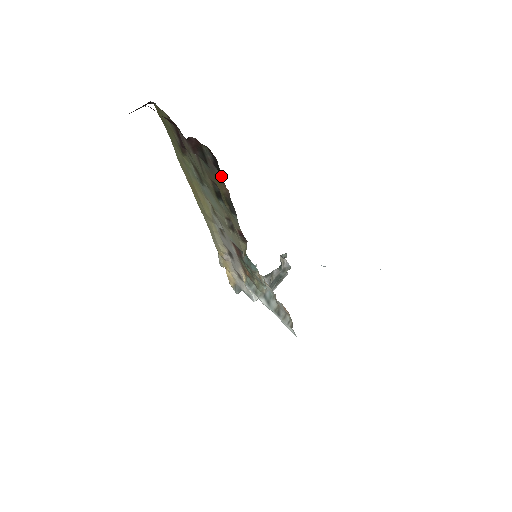
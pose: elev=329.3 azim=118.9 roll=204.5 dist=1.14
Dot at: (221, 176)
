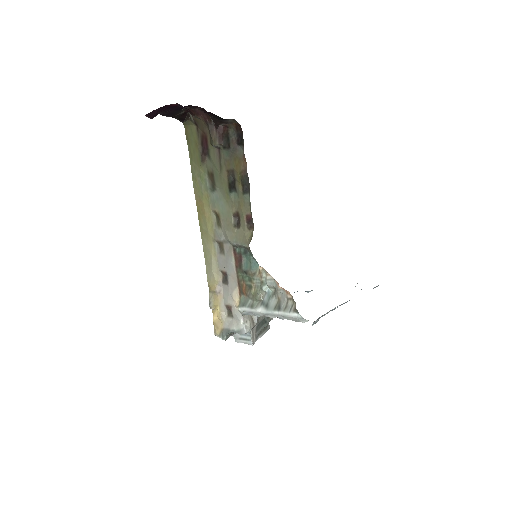
Dot at: (242, 151)
